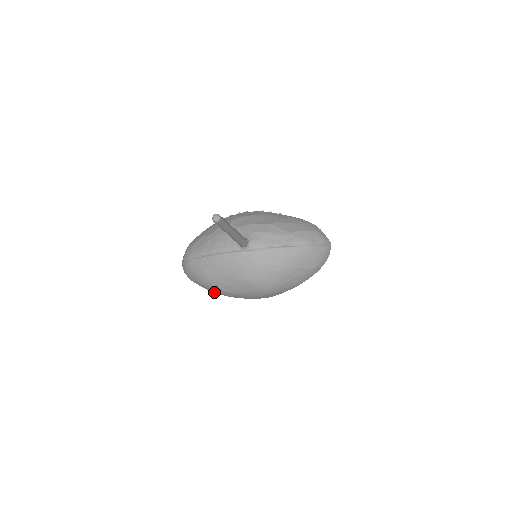
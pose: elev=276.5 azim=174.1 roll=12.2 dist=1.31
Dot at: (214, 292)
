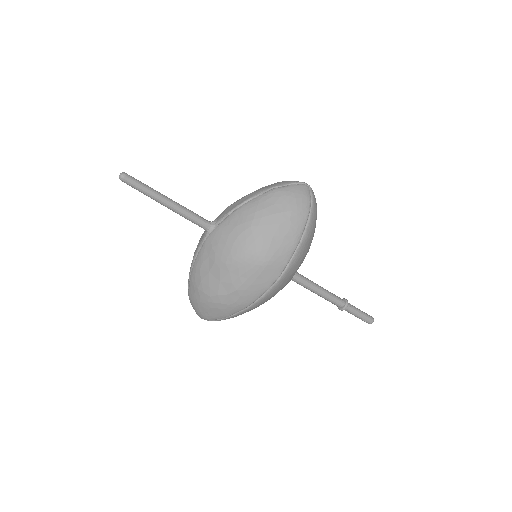
Dot at: (228, 314)
